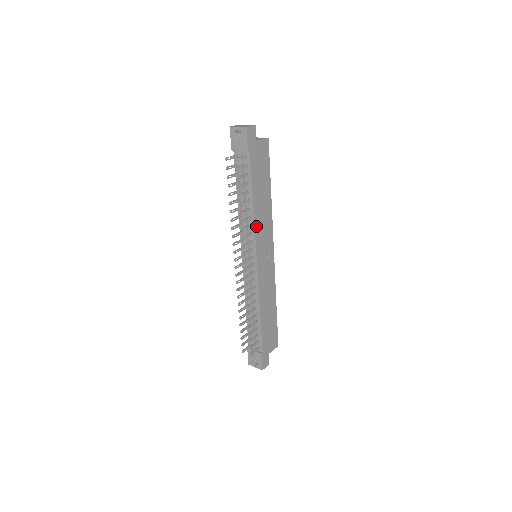
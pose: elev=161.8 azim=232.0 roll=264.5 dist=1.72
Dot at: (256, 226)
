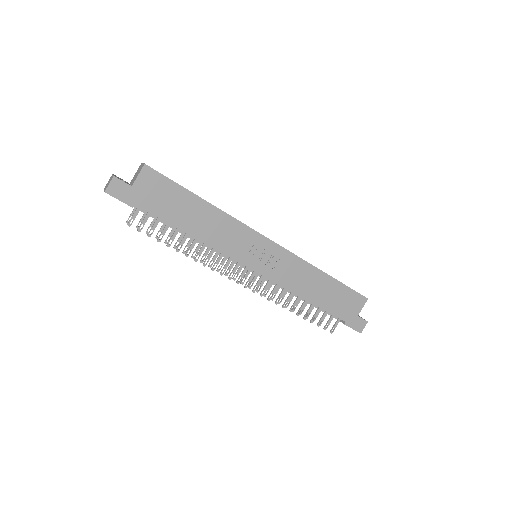
Dot at: (218, 247)
